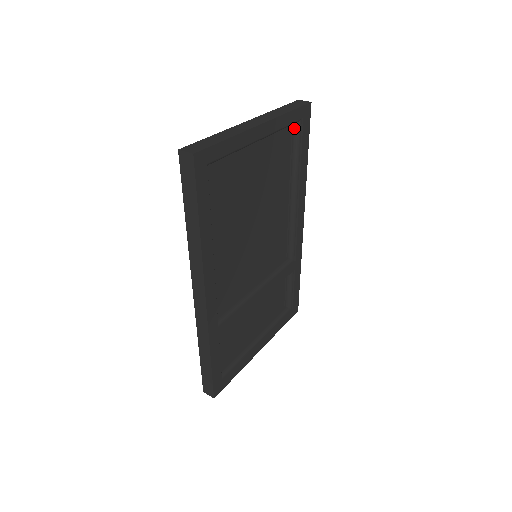
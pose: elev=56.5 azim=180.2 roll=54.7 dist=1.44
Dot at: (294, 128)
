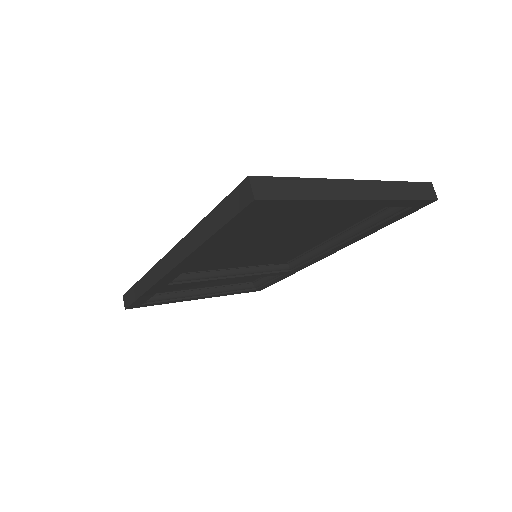
Dot at: occluded
